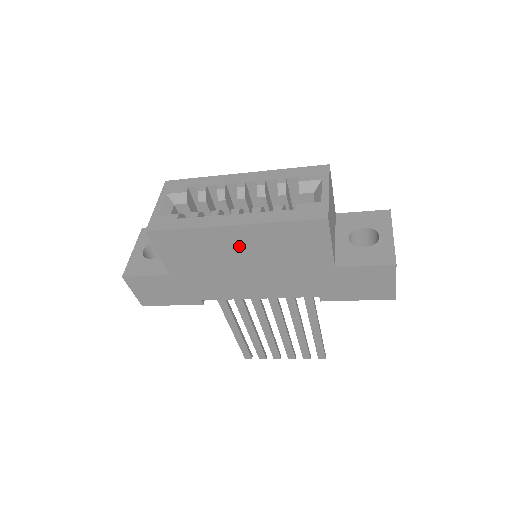
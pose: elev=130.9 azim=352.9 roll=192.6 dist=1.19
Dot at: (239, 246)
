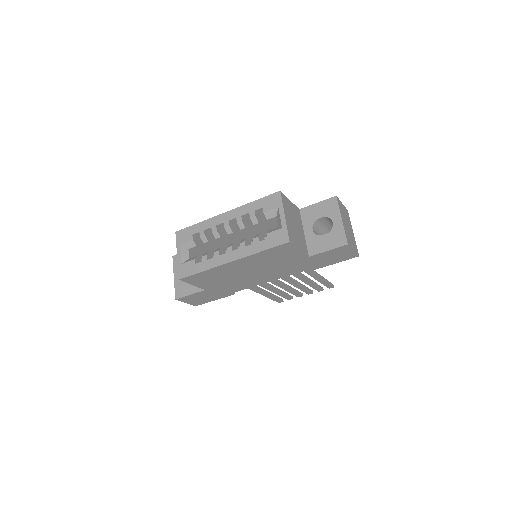
Dot at: (241, 267)
